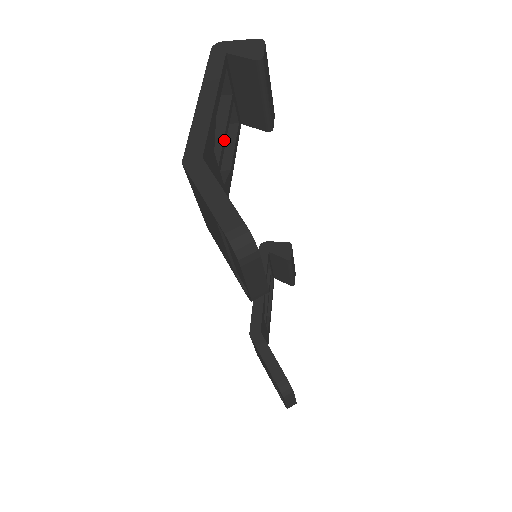
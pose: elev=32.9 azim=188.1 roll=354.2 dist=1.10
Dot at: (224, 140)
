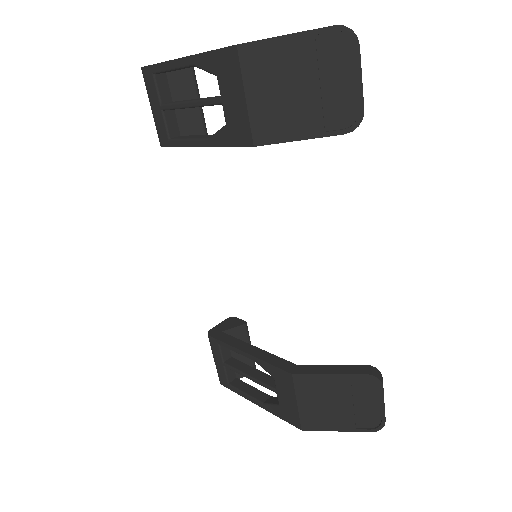
Dot at: occluded
